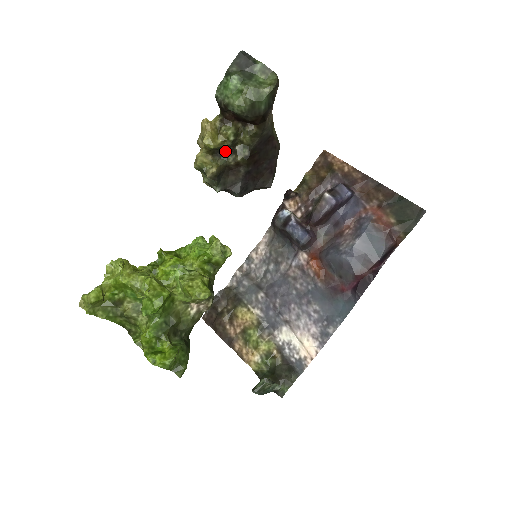
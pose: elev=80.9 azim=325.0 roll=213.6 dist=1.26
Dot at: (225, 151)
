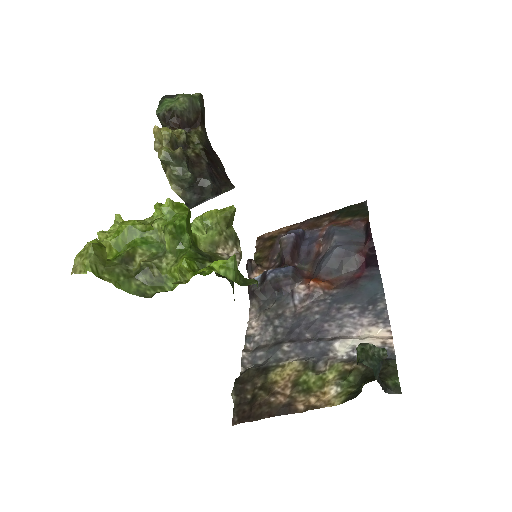
Dot at: (182, 146)
